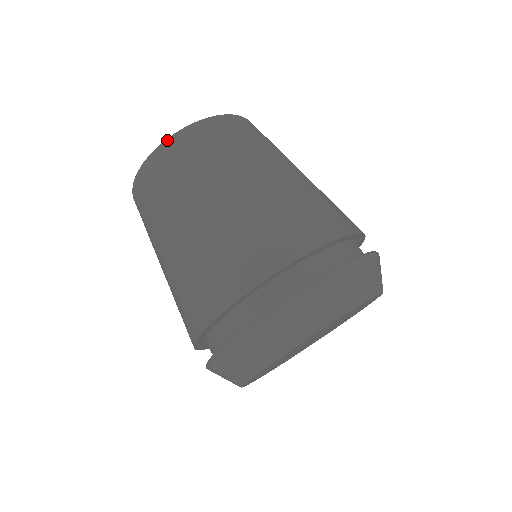
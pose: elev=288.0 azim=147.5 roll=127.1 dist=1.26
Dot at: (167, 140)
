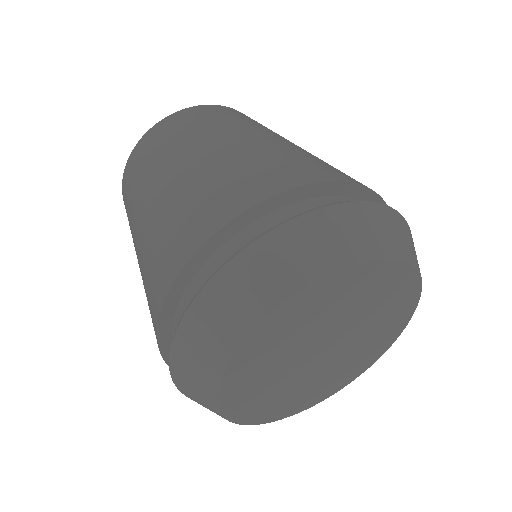
Dot at: (135, 147)
